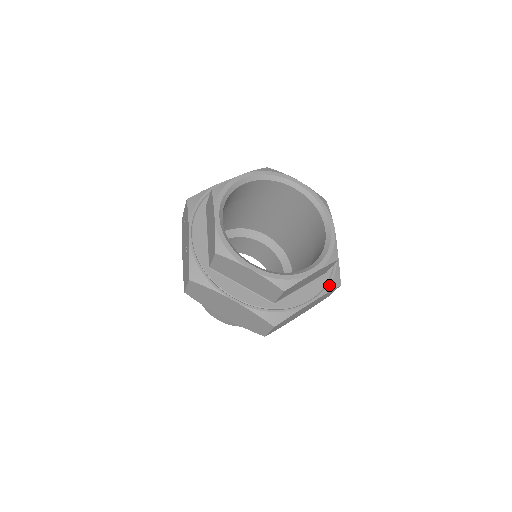
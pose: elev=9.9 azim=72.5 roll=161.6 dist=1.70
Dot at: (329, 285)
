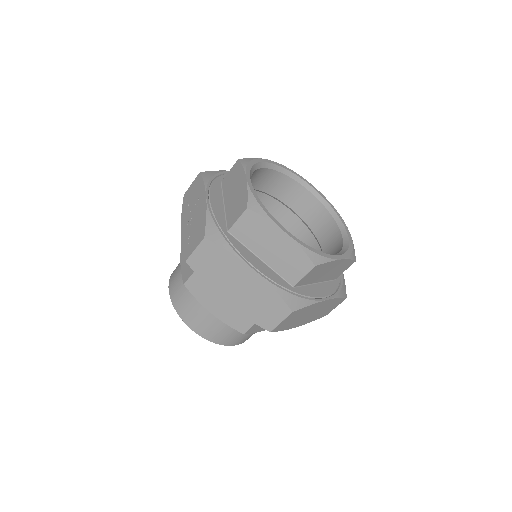
Dot at: (340, 291)
